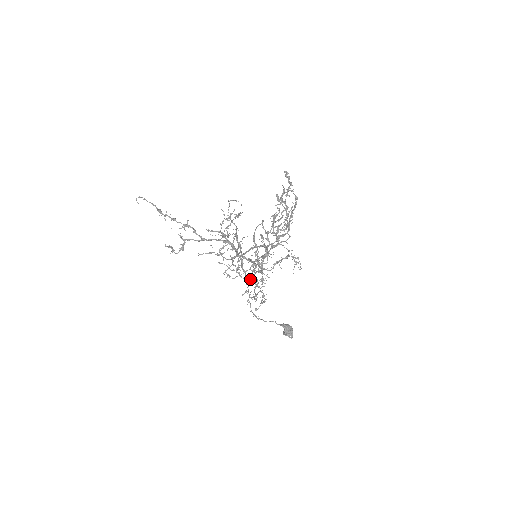
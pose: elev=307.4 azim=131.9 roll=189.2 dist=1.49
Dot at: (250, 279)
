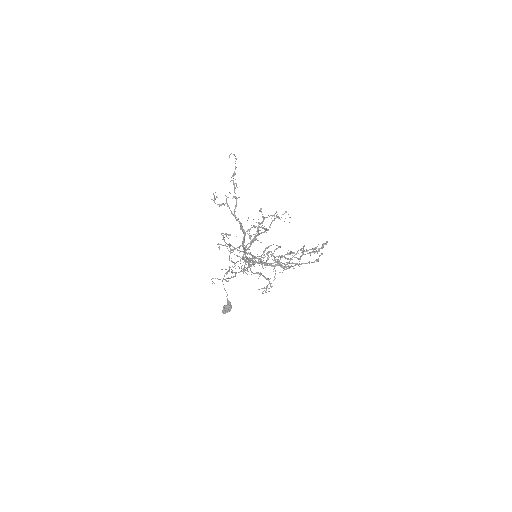
Dot at: (233, 262)
